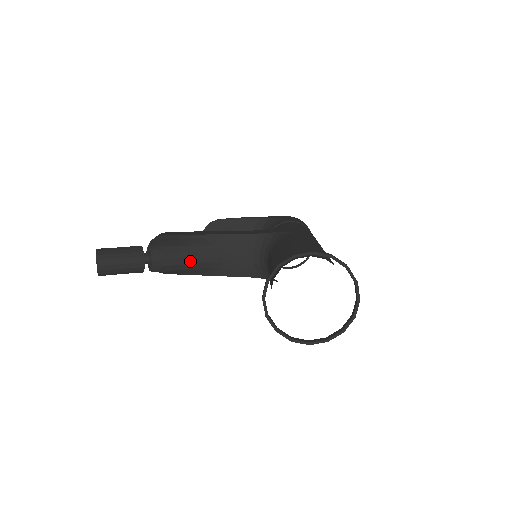
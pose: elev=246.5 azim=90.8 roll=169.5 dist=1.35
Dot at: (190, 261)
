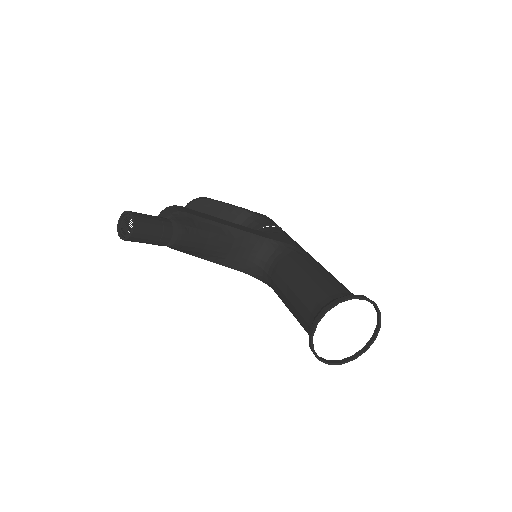
Dot at: (205, 246)
